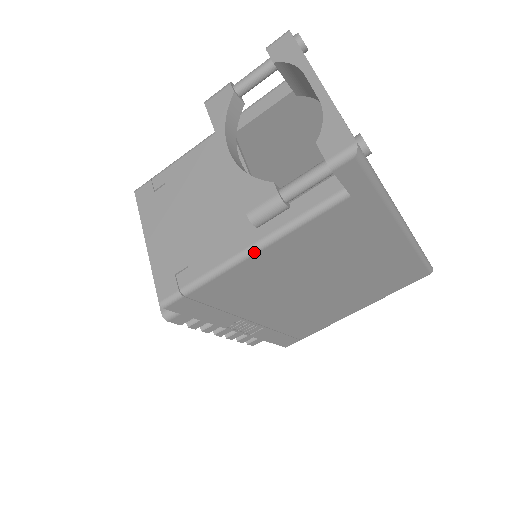
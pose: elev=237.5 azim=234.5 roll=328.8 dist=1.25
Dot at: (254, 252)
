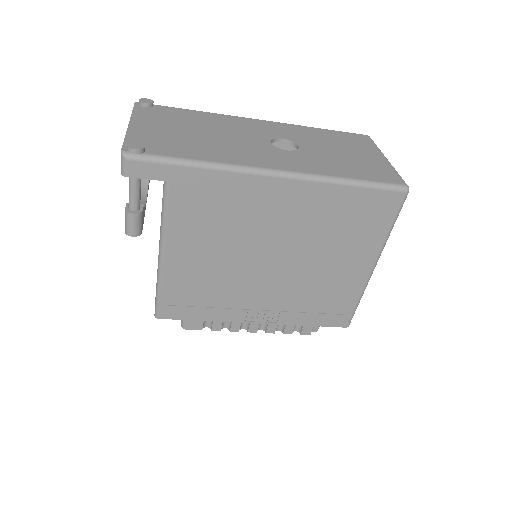
Dot at: (162, 253)
